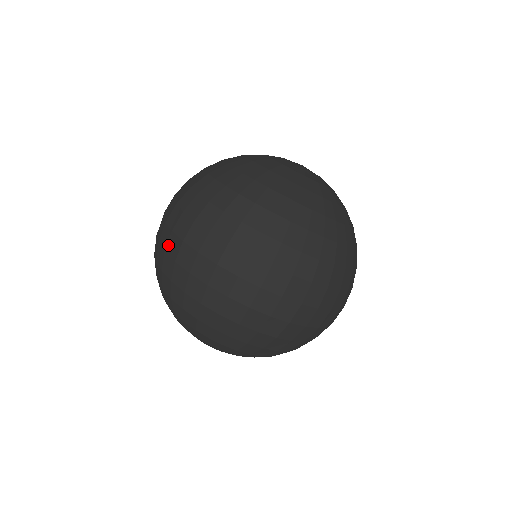
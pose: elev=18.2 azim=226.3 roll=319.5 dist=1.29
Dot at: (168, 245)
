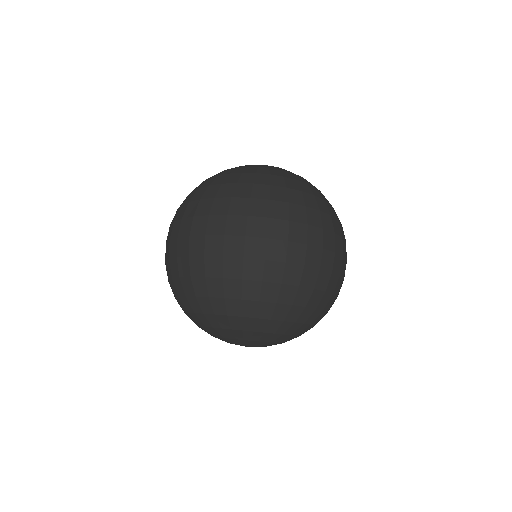
Dot at: (268, 252)
